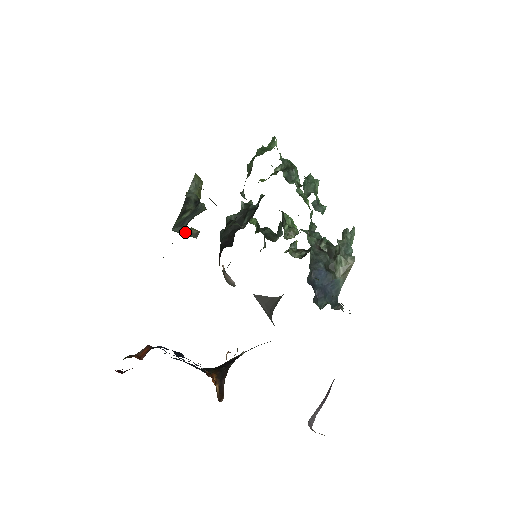
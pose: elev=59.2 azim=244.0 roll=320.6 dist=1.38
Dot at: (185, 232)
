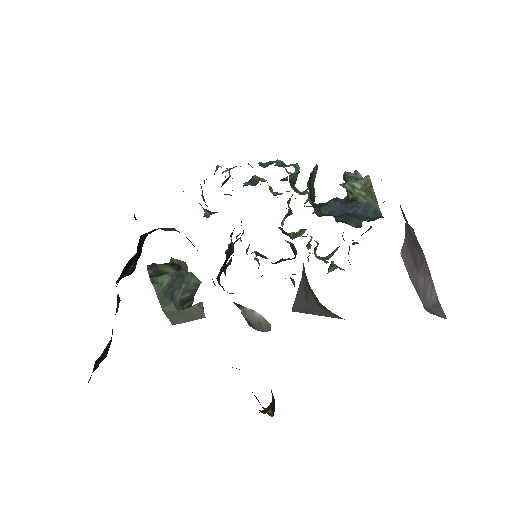
Dot at: (182, 309)
